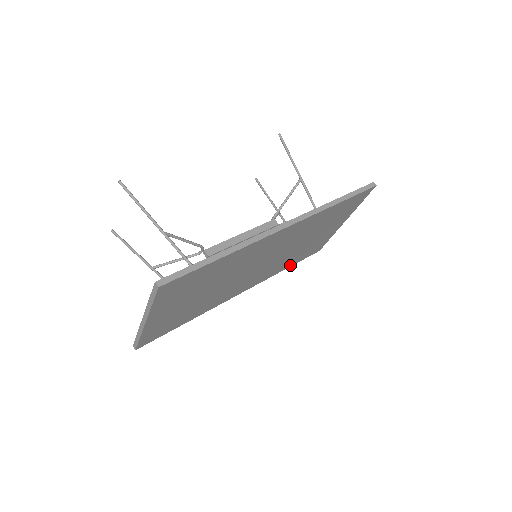
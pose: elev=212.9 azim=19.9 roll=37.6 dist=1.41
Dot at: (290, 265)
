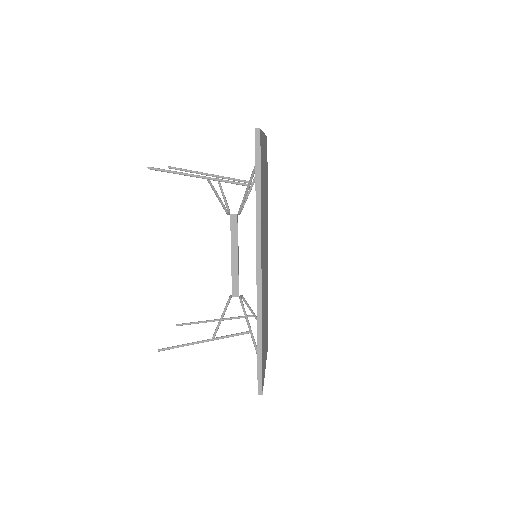
Dot at: (267, 185)
